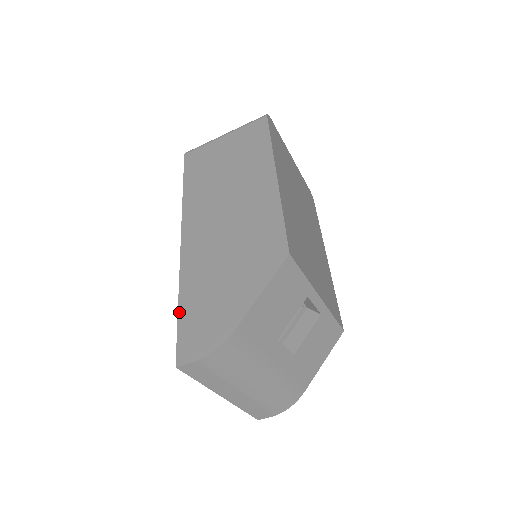
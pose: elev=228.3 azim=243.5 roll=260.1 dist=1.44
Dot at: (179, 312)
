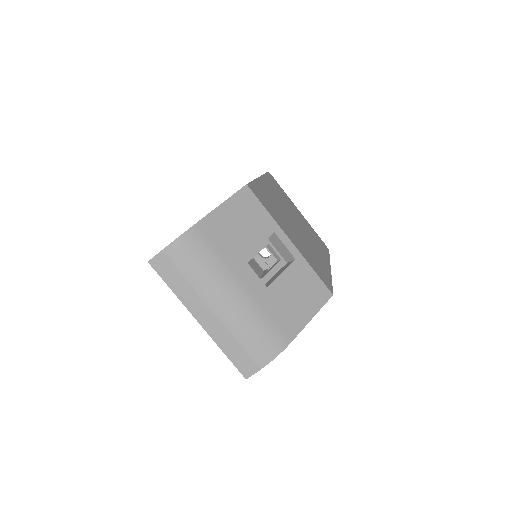
Dot at: occluded
